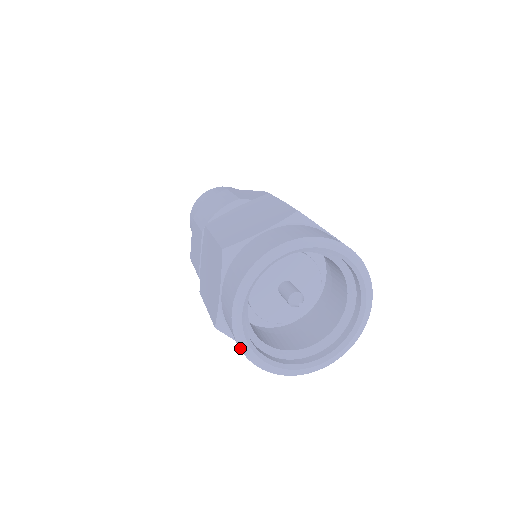
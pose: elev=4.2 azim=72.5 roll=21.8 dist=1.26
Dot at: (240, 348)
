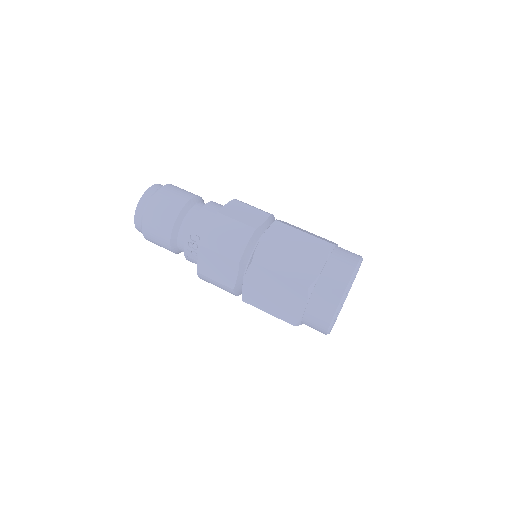
Dot at: (327, 333)
